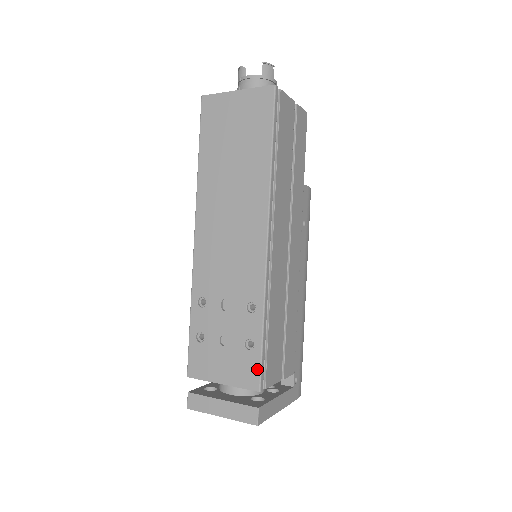
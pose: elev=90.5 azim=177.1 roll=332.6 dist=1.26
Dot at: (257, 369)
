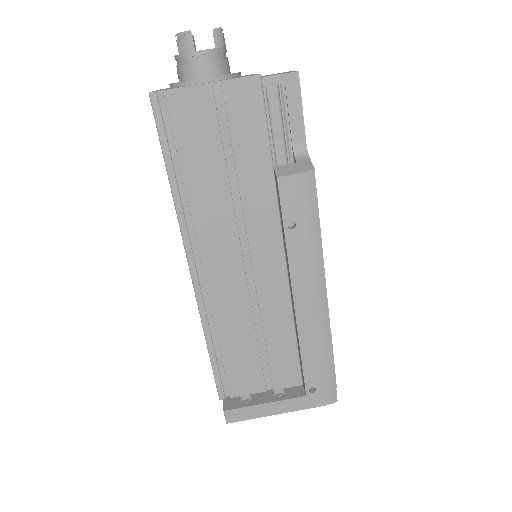
Dot at: (215, 380)
